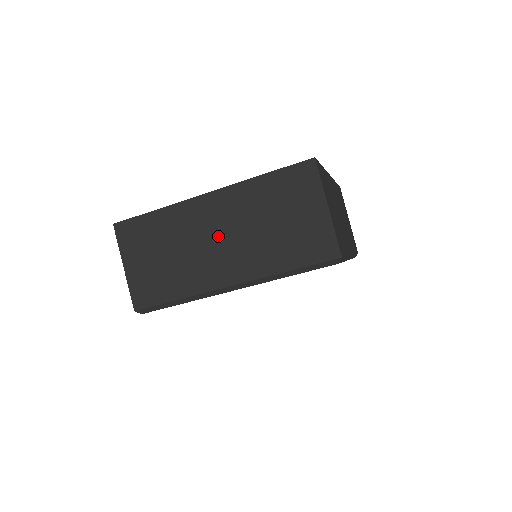
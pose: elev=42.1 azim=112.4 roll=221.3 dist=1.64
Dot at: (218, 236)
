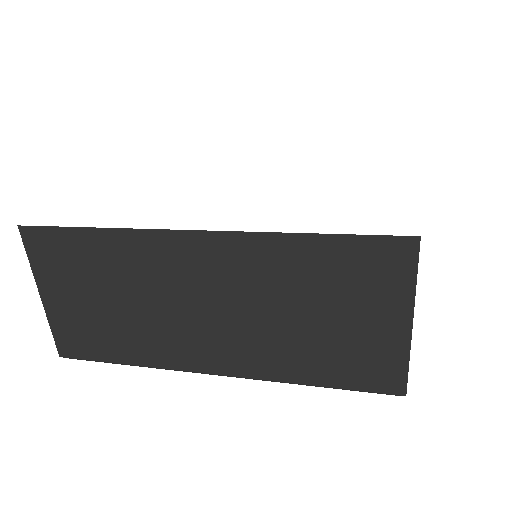
Dot at: (206, 303)
